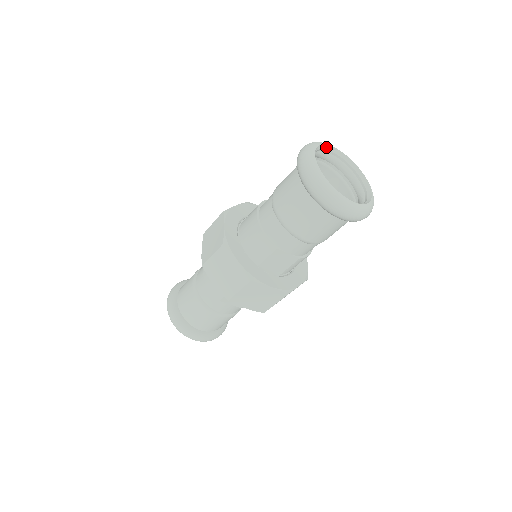
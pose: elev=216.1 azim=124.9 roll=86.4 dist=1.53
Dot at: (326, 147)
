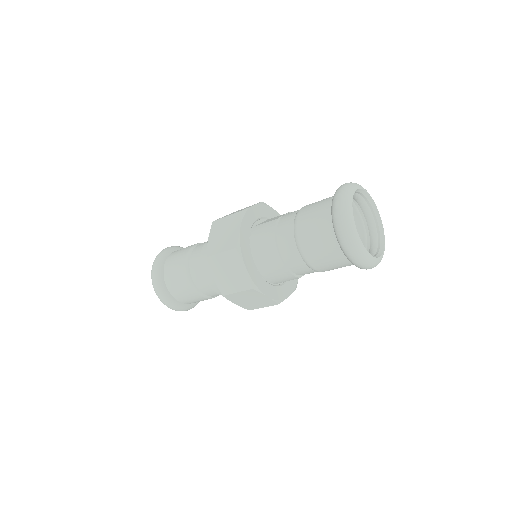
Dot at: (352, 197)
